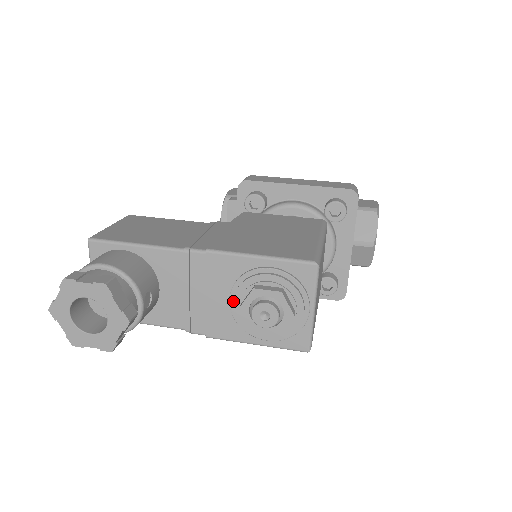
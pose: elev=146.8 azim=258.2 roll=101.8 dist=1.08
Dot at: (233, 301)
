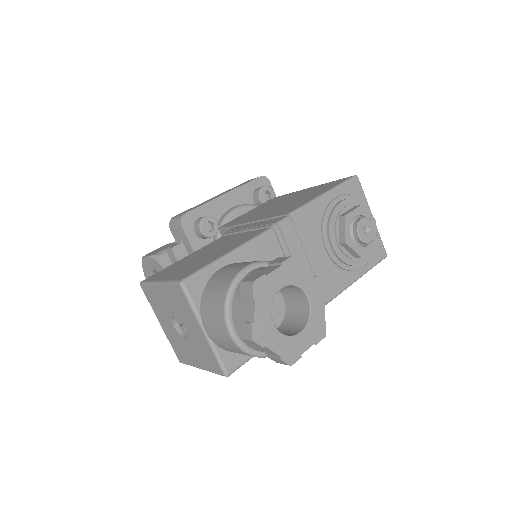
Dot at: (332, 245)
